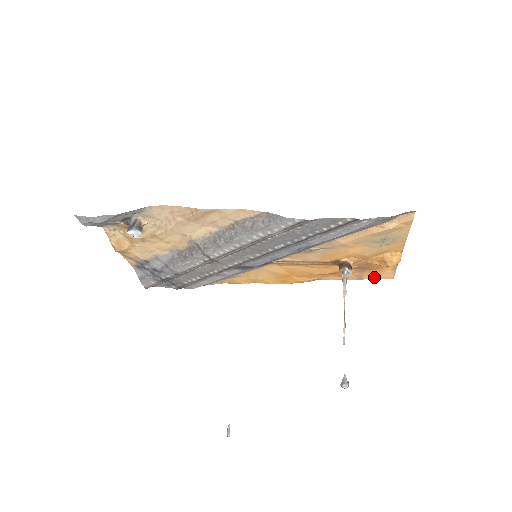
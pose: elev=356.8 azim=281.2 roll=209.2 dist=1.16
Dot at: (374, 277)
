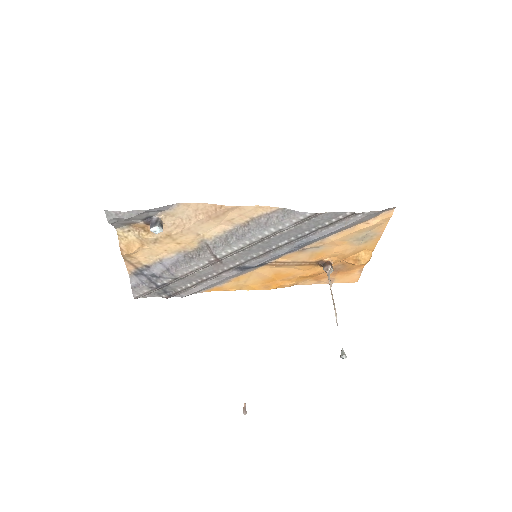
Dot at: (343, 280)
